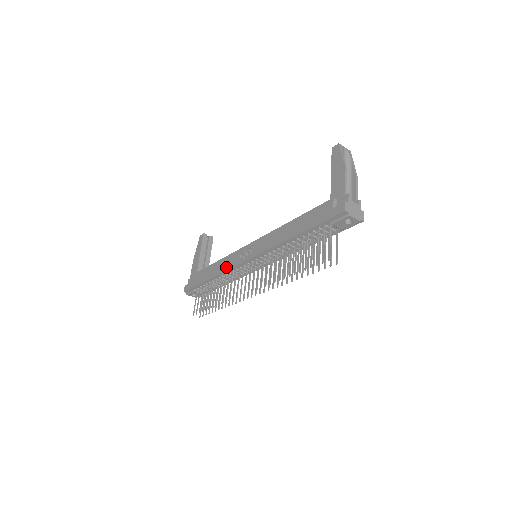
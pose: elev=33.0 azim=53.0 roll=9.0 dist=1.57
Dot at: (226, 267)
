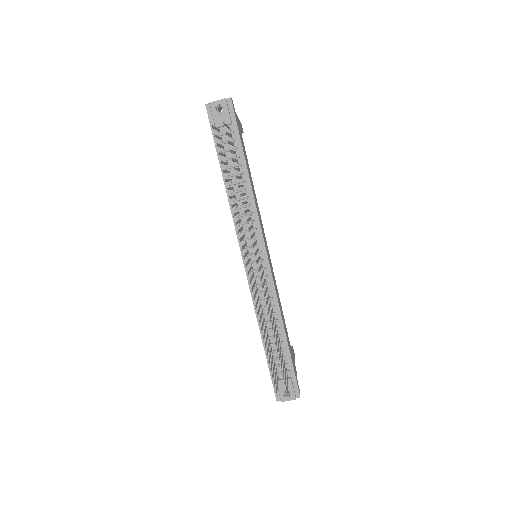
Dot at: occluded
